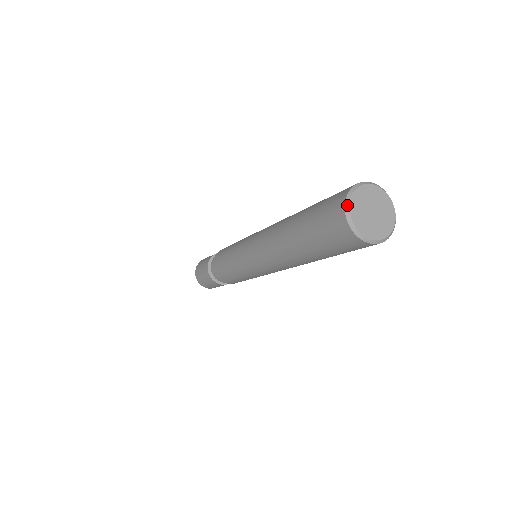
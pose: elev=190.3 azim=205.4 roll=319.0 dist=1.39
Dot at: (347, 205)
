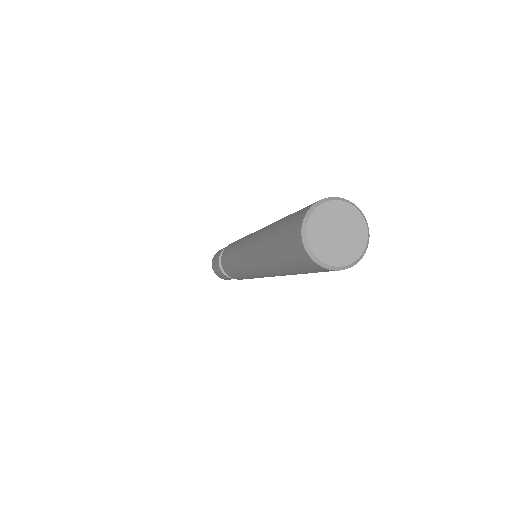
Dot at: (305, 241)
